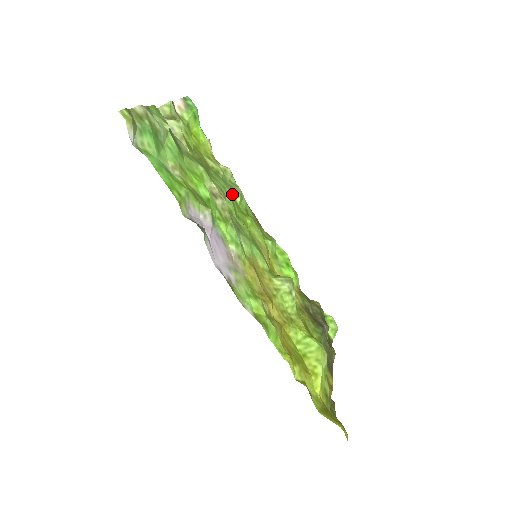
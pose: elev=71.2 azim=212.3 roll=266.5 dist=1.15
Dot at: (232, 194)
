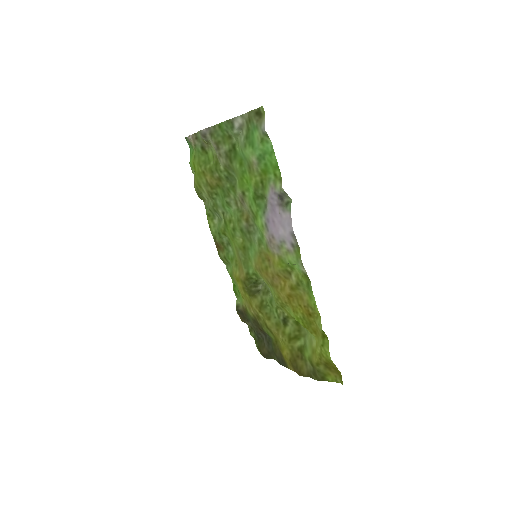
Dot at: (222, 214)
